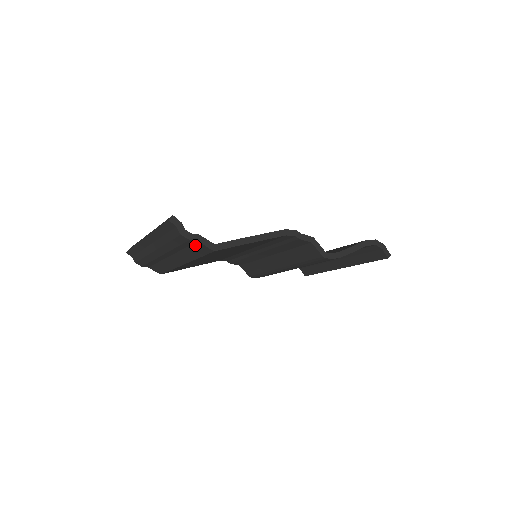
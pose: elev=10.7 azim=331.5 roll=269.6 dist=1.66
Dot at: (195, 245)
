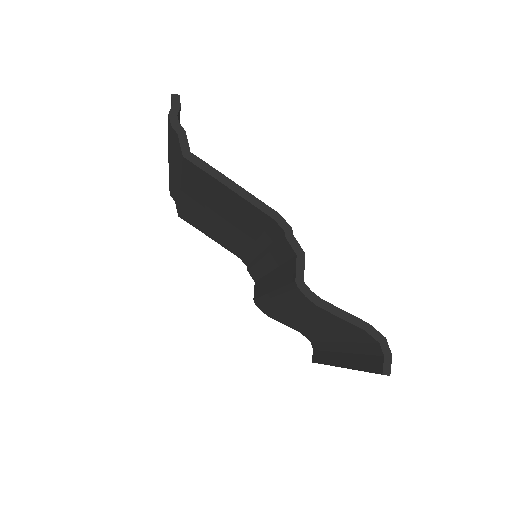
Dot at: (178, 144)
